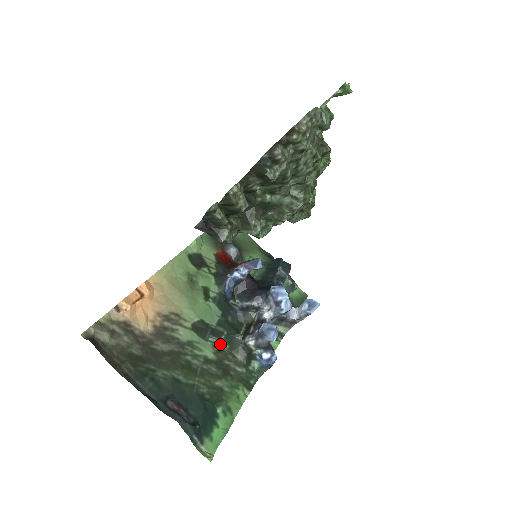
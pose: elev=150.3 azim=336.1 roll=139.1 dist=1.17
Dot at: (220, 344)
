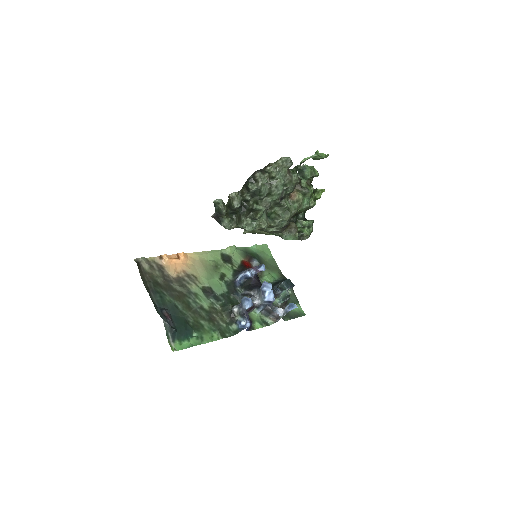
Dot at: (216, 305)
